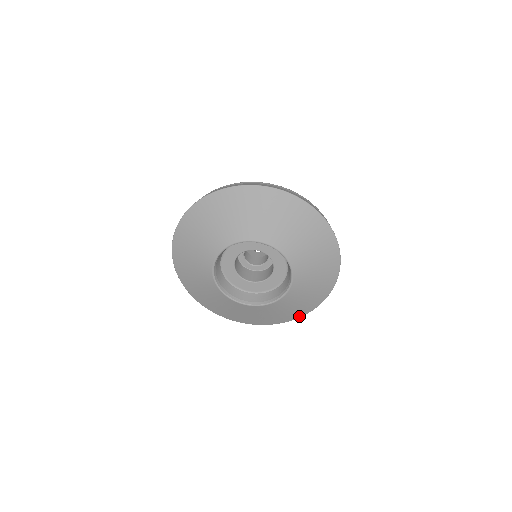
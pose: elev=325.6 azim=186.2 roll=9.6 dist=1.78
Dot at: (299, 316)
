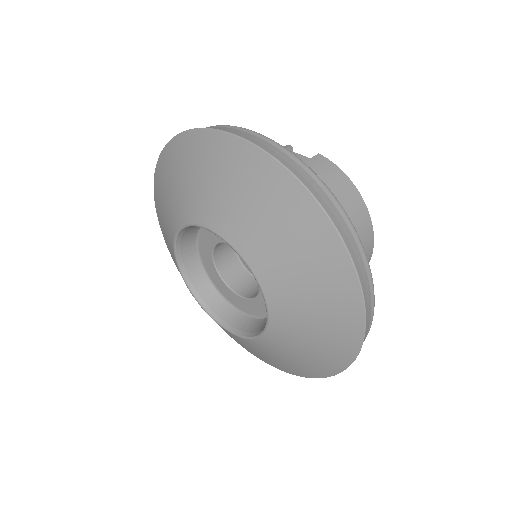
Dot at: (293, 373)
